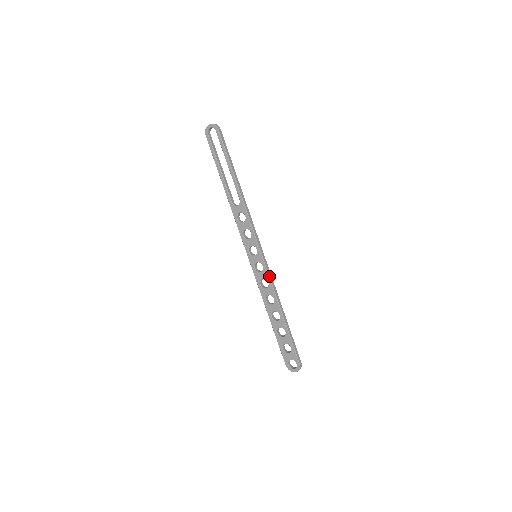
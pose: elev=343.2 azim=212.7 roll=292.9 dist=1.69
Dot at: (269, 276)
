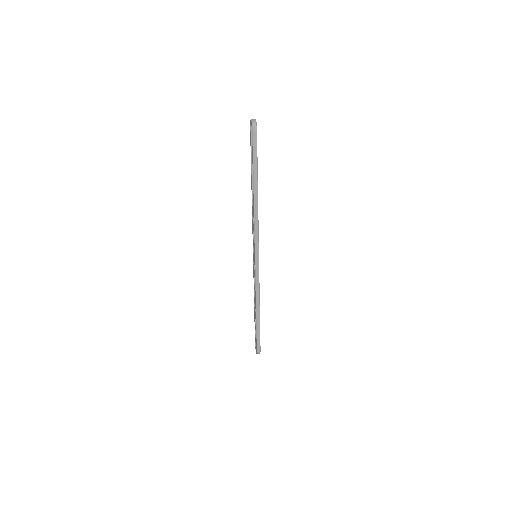
Dot at: (256, 279)
